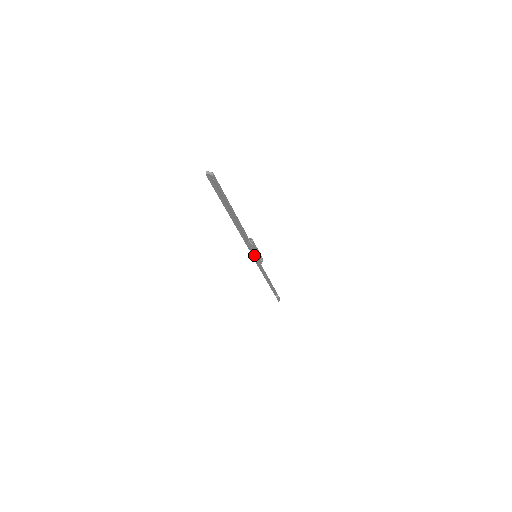
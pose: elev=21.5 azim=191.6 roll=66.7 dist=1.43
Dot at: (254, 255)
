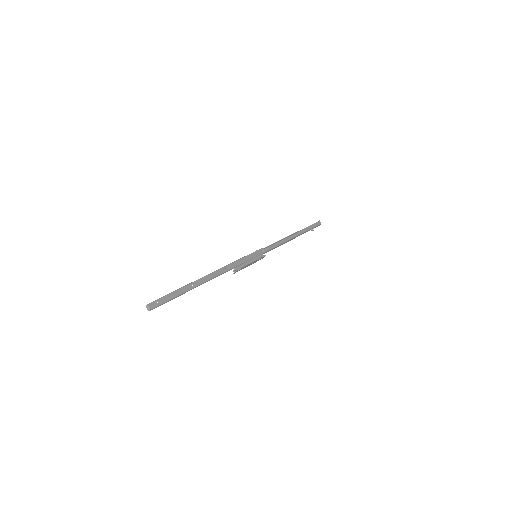
Dot at: occluded
